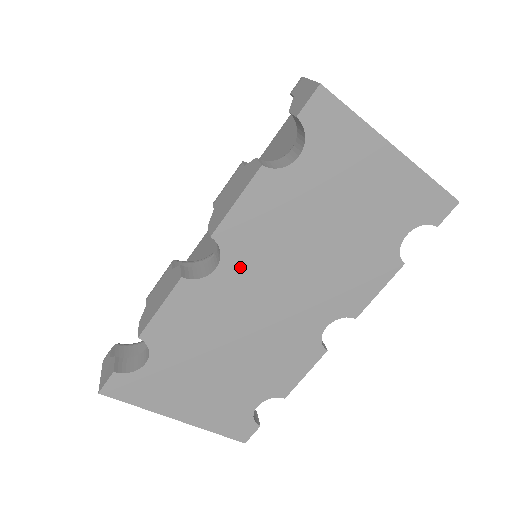
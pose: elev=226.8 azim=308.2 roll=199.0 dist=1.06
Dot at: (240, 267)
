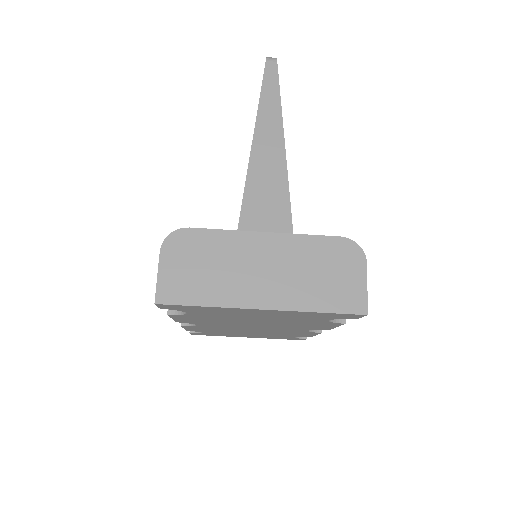
Dot at: (211, 325)
